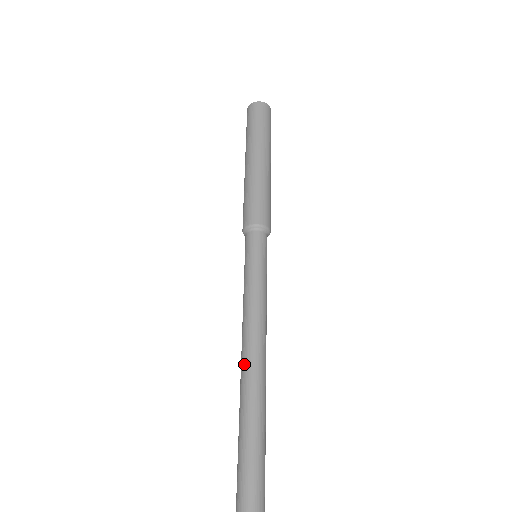
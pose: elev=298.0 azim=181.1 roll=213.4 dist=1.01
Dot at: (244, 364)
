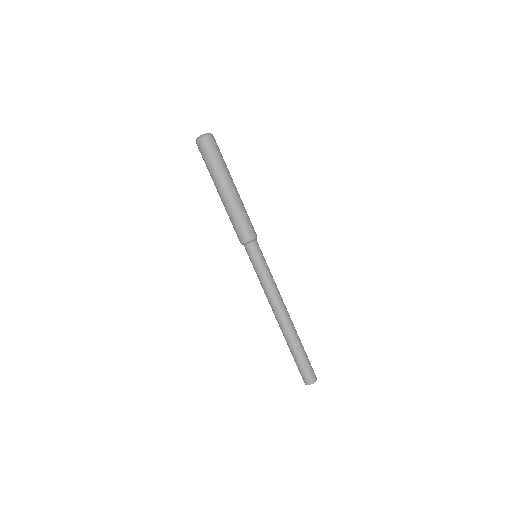
Dot at: (280, 321)
